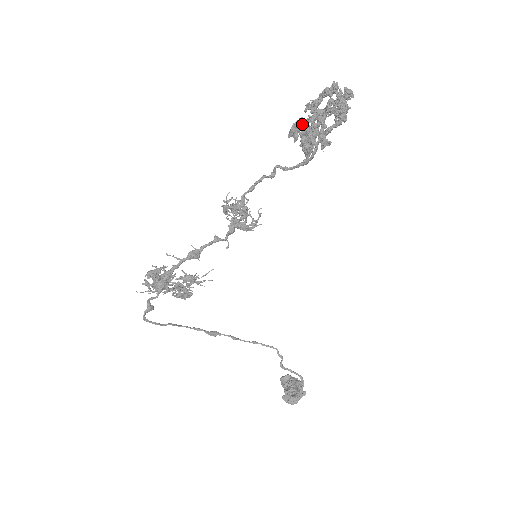
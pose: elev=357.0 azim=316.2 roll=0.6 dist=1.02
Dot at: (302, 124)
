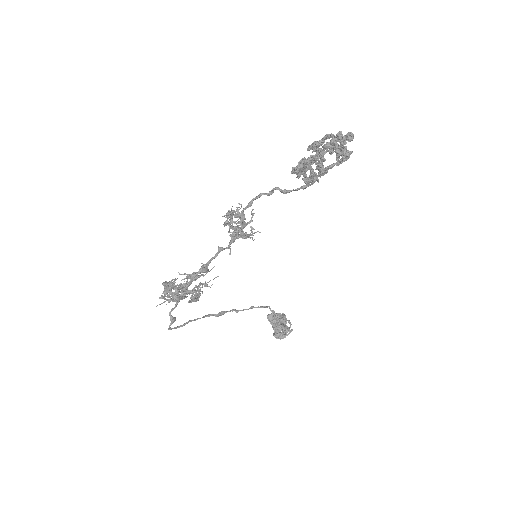
Dot at: (306, 166)
